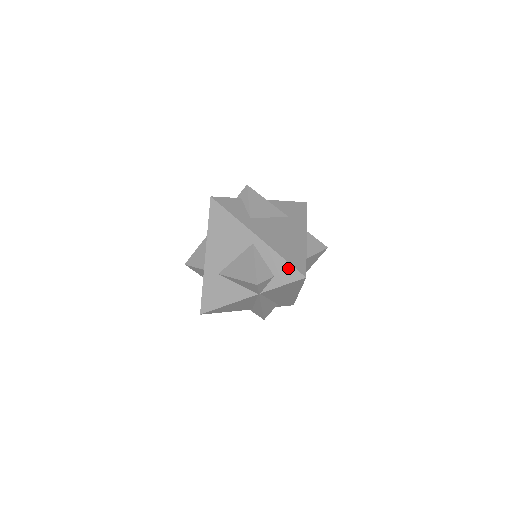
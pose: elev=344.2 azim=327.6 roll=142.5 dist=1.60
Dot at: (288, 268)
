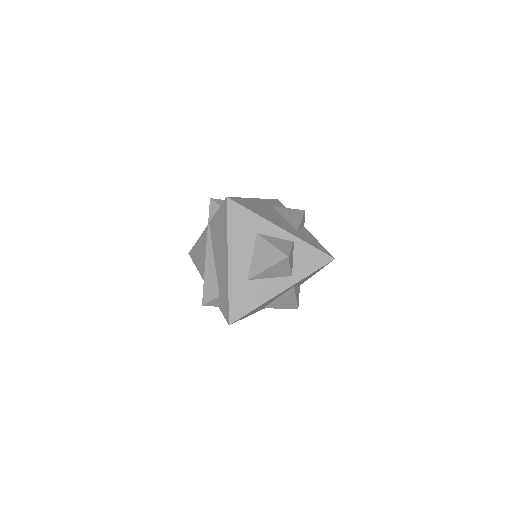
Dot at: occluded
